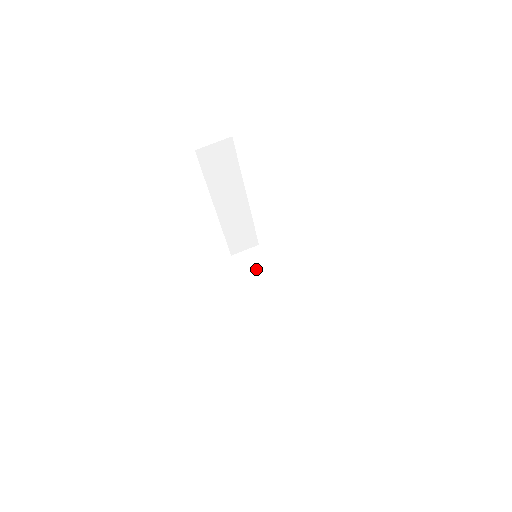
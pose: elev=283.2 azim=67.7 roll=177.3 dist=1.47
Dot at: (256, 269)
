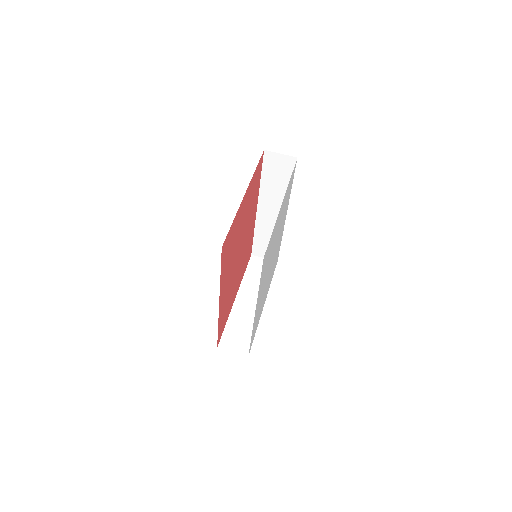
Dot at: (260, 276)
